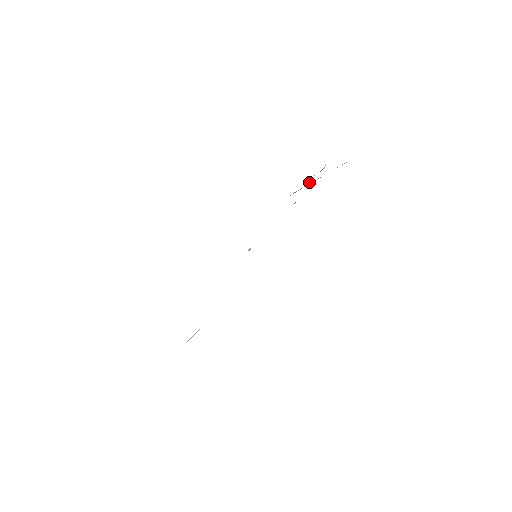
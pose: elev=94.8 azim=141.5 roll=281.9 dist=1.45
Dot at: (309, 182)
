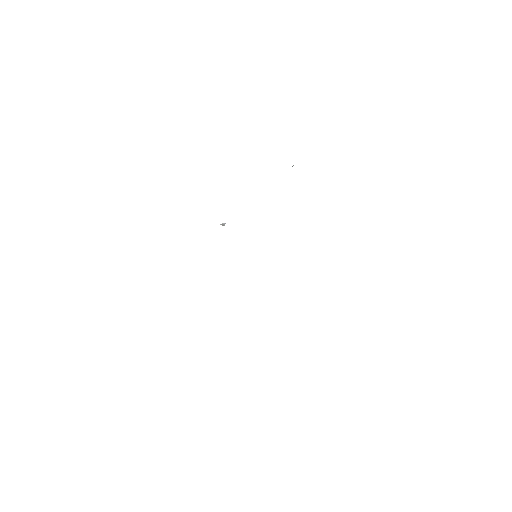
Dot at: occluded
